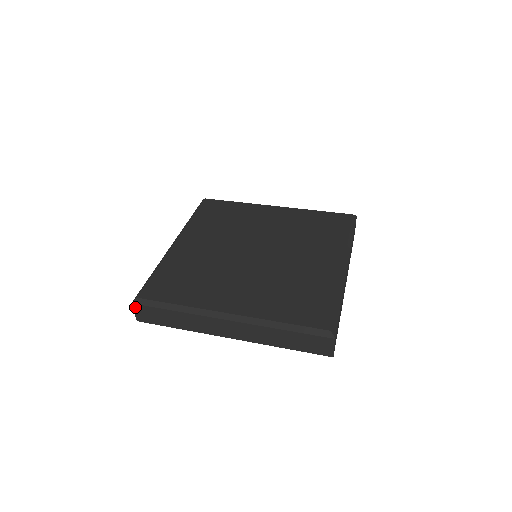
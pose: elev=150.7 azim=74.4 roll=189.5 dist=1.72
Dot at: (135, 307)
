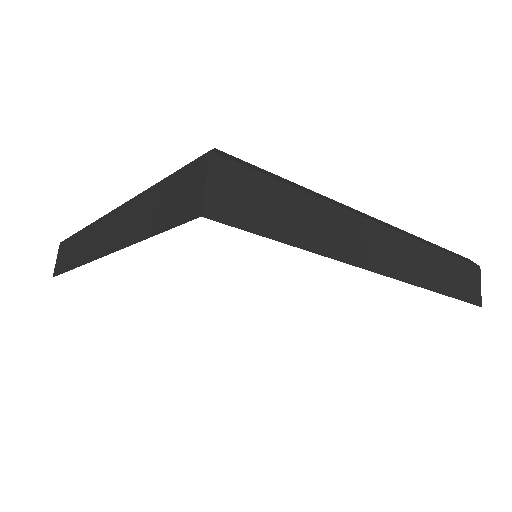
Dot at: (215, 165)
